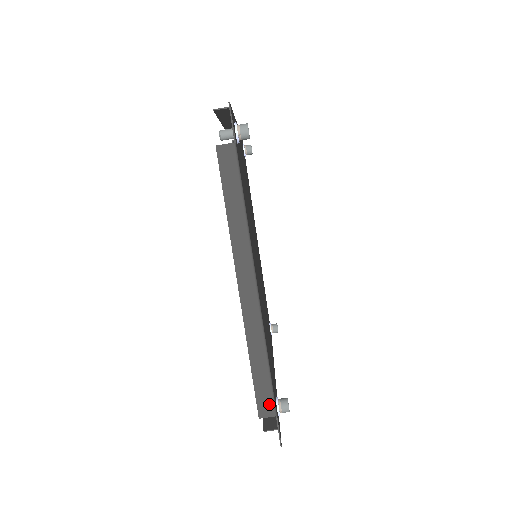
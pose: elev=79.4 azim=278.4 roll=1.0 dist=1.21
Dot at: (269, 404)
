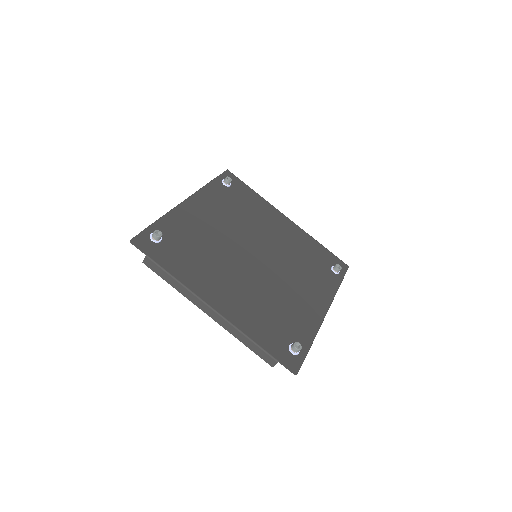
Dot at: (269, 358)
